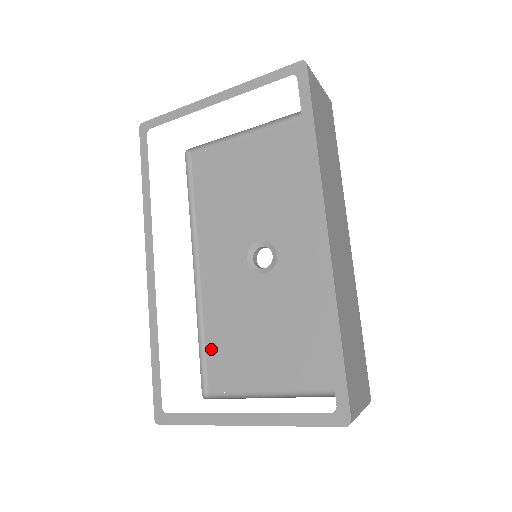
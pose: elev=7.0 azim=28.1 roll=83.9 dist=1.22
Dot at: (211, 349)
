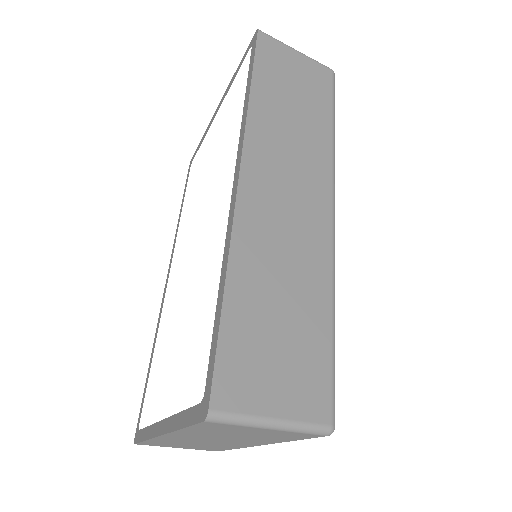
Dot at: occluded
